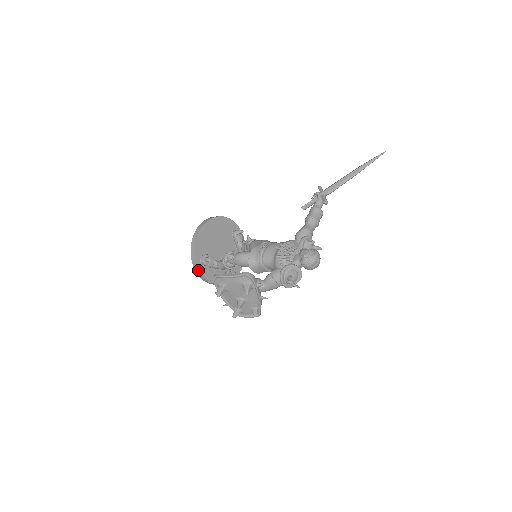
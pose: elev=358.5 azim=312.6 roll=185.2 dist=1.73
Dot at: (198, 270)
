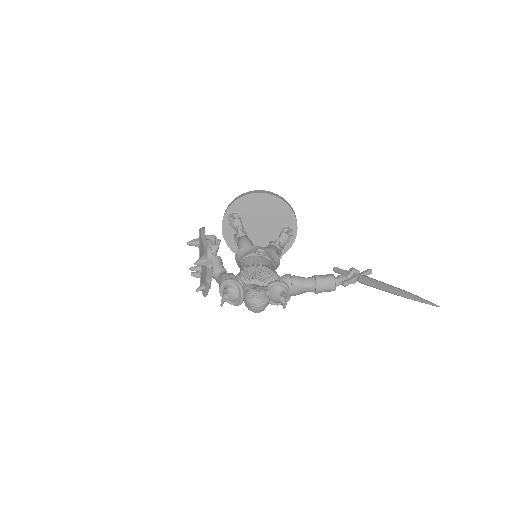
Dot at: (223, 219)
